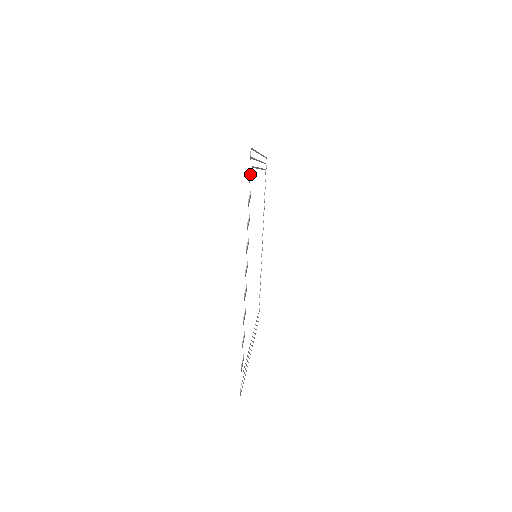
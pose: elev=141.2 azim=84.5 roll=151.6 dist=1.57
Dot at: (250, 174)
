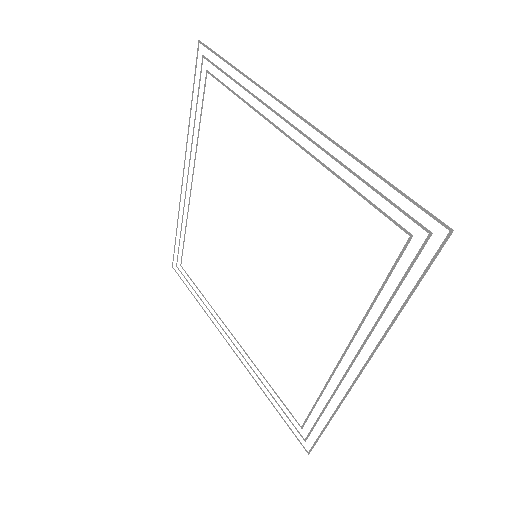
Dot at: (213, 63)
